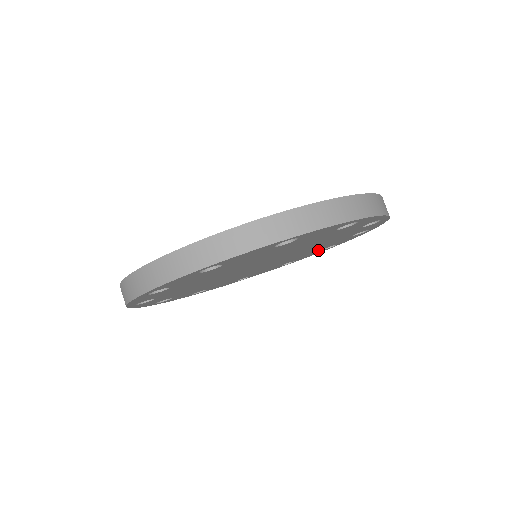
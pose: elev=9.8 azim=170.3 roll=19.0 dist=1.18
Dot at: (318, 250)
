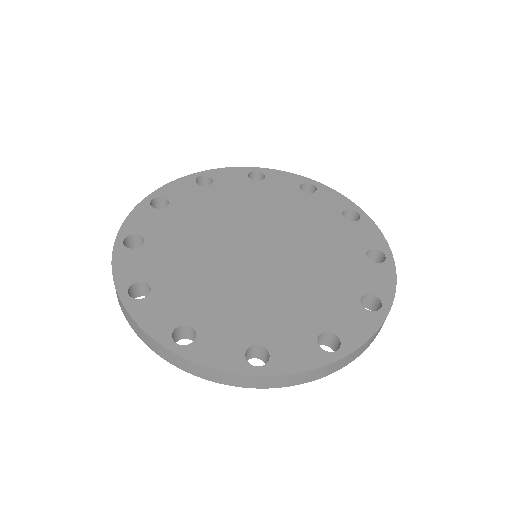
Dot at: occluded
